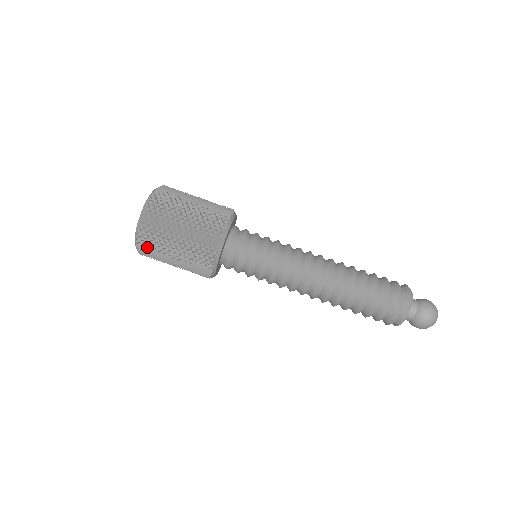
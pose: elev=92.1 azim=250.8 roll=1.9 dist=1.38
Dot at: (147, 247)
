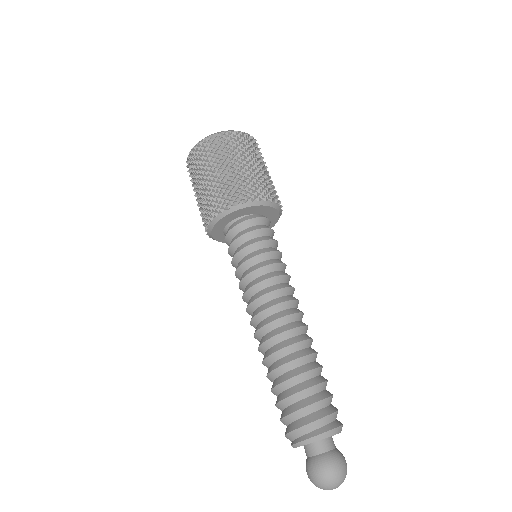
Dot at: (212, 145)
